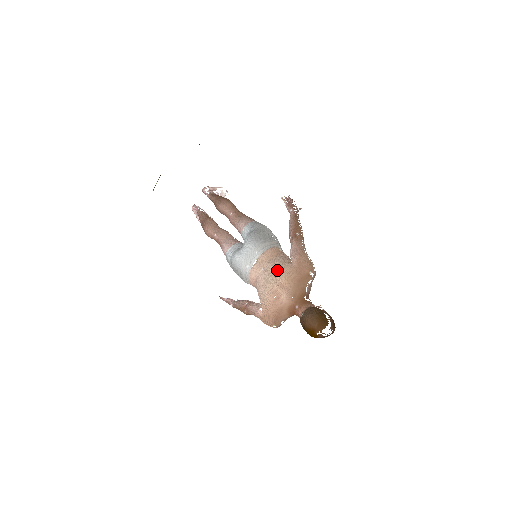
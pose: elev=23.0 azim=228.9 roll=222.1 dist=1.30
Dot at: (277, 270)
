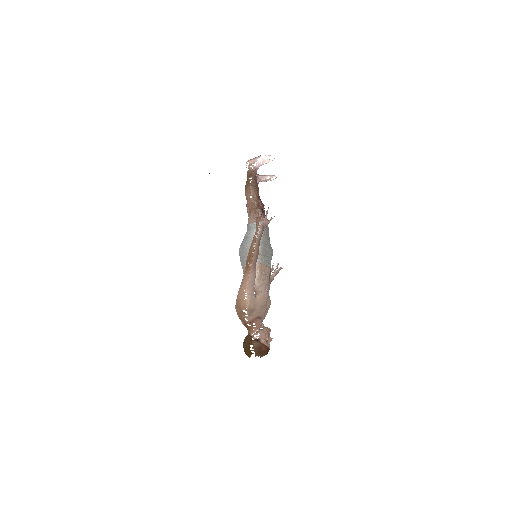
Dot at: occluded
